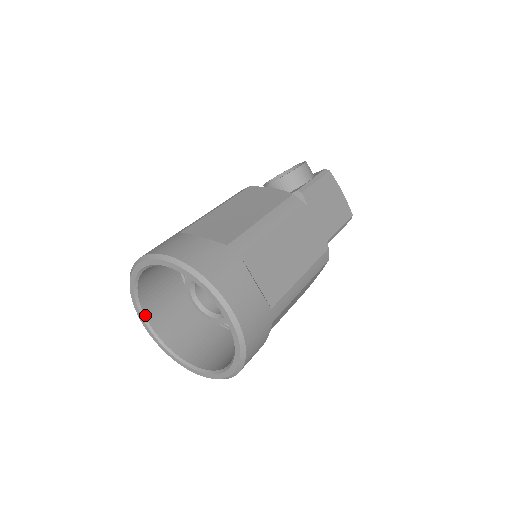
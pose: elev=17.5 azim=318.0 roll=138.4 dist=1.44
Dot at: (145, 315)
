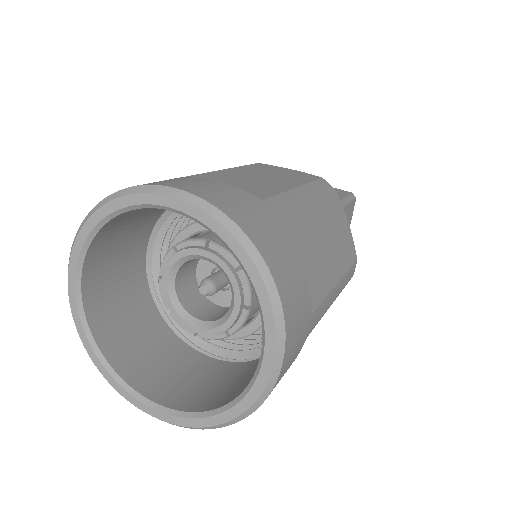
Dot at: (136, 391)
